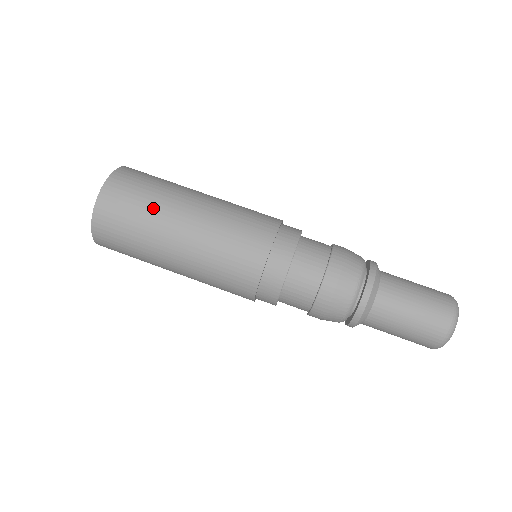
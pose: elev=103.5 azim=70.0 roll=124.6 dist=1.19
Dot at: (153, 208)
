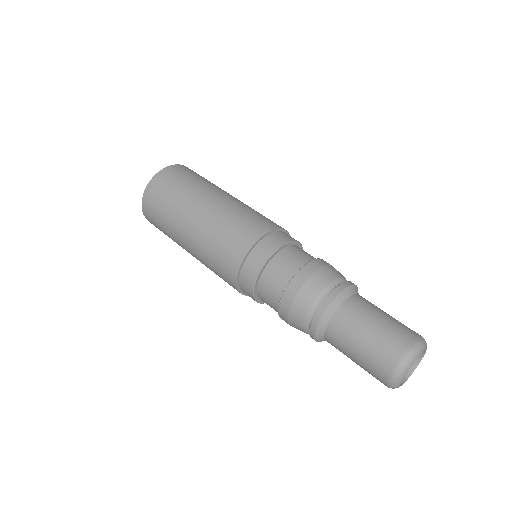
Dot at: (181, 196)
